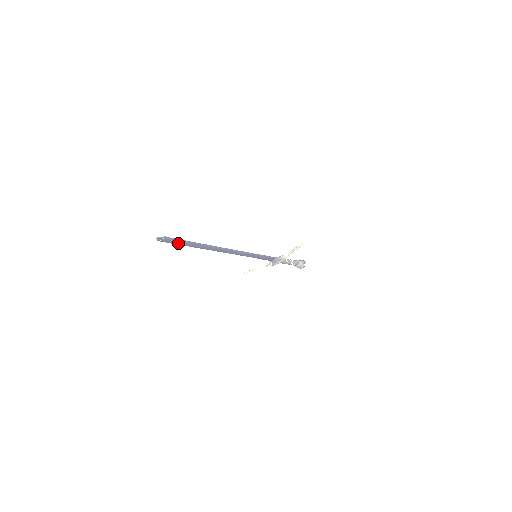
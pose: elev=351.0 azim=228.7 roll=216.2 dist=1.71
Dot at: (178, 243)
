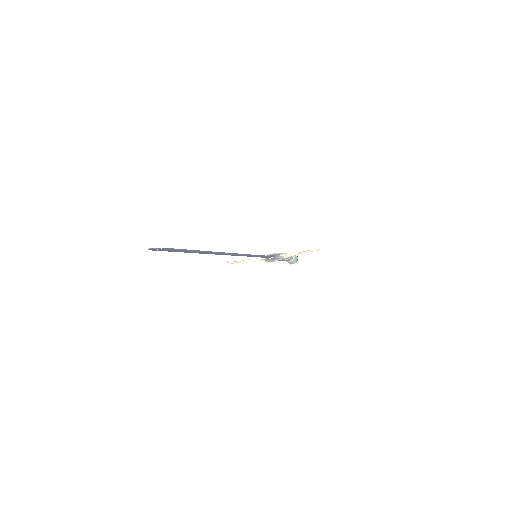
Dot at: (175, 251)
